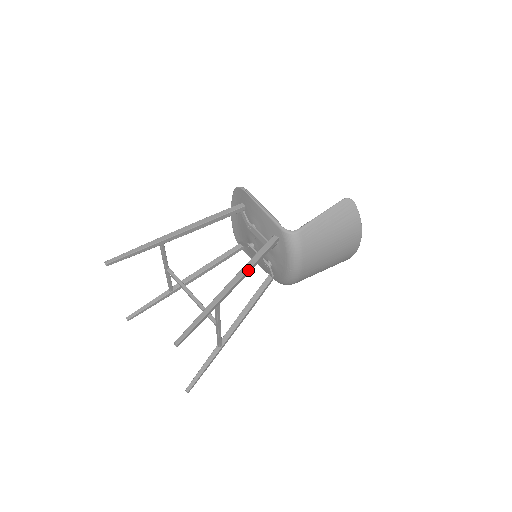
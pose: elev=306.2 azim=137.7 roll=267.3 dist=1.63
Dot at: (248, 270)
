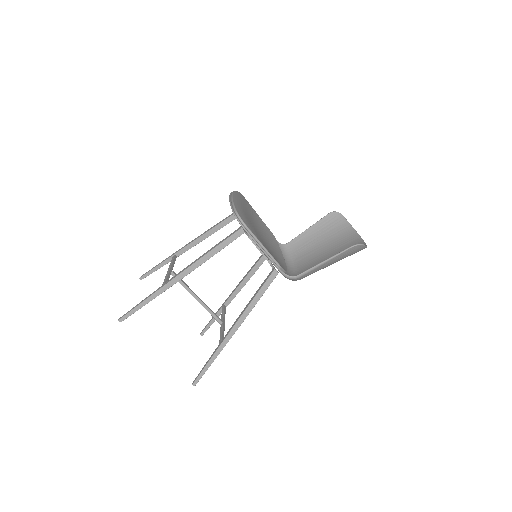
Dot at: (247, 315)
